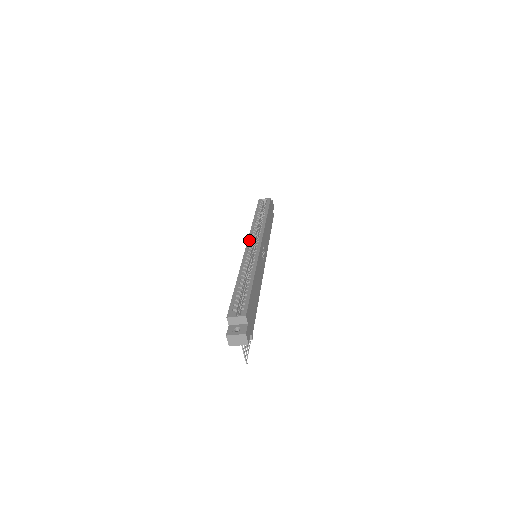
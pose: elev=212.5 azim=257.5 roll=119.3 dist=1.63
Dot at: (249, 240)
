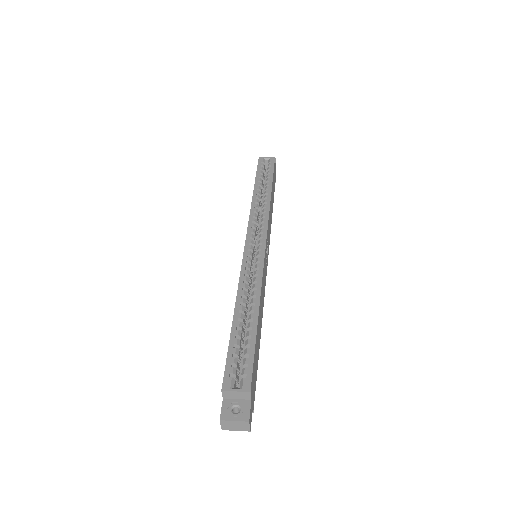
Dot at: (249, 234)
